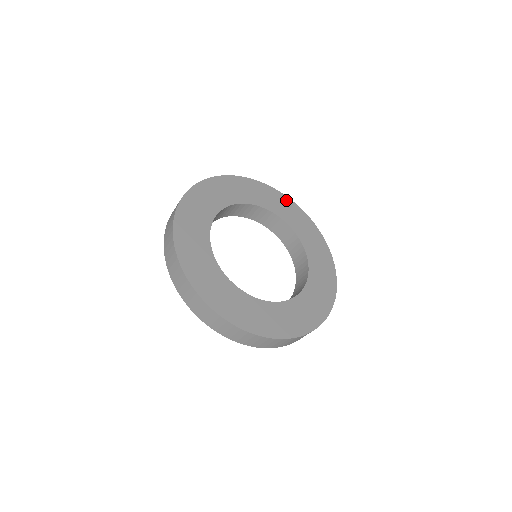
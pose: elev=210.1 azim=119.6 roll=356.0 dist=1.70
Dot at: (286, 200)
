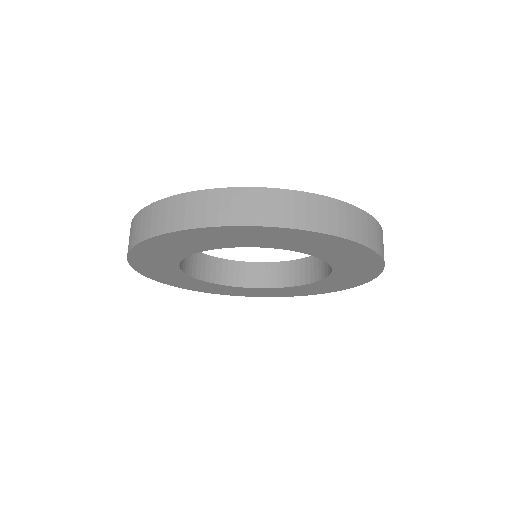
Dot at: (312, 236)
